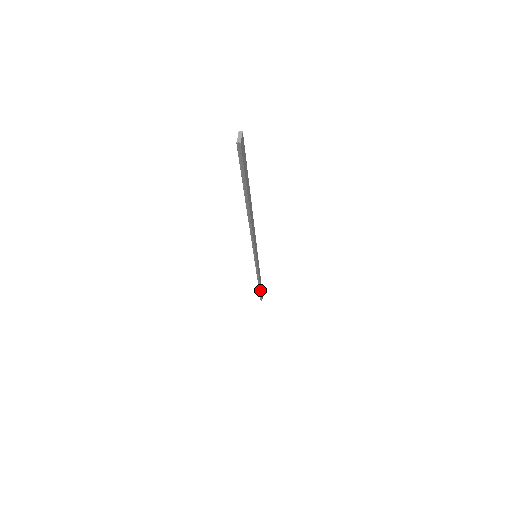
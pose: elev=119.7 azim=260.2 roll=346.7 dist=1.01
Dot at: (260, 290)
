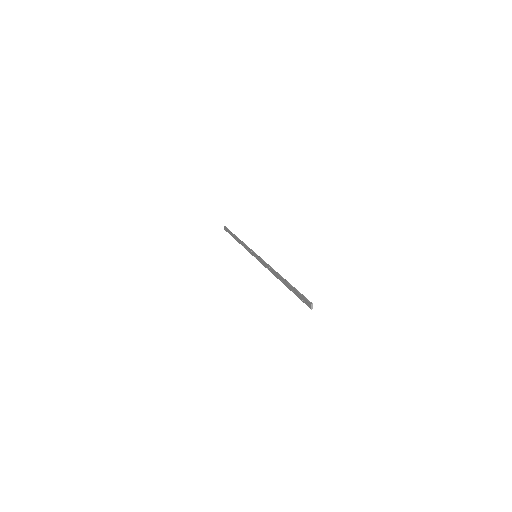
Dot at: occluded
